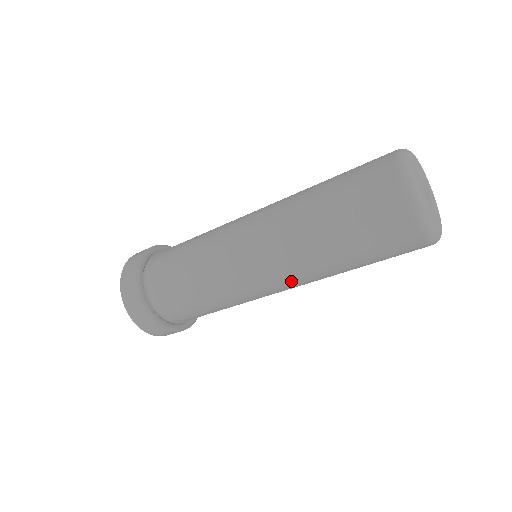
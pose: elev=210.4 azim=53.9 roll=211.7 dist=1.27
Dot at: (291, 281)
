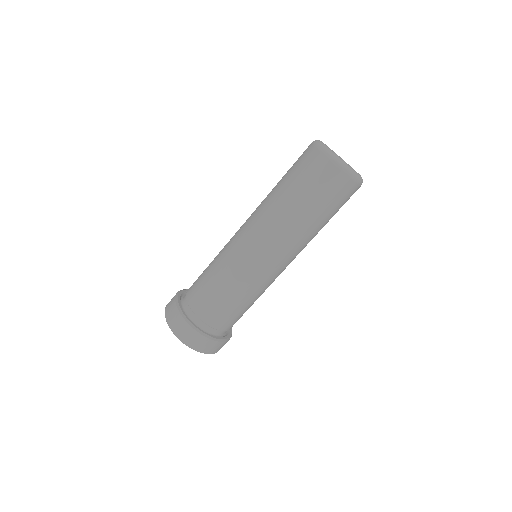
Dot at: (294, 256)
